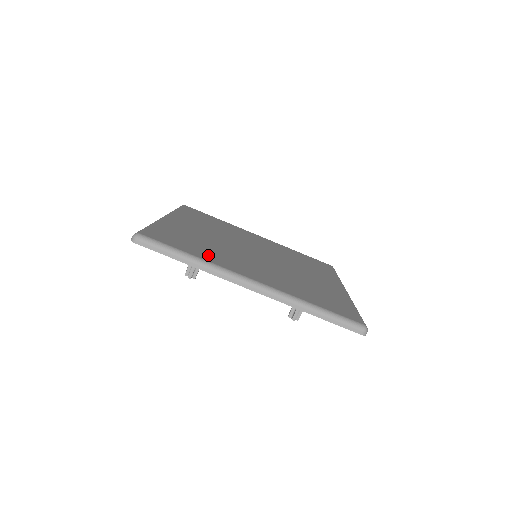
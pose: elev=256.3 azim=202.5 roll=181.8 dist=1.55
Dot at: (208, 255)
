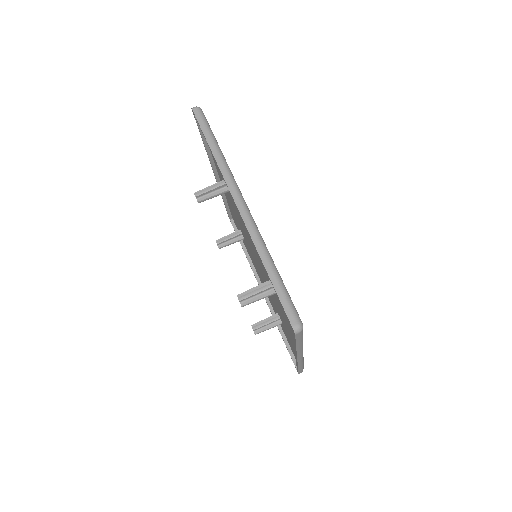
Dot at: occluded
